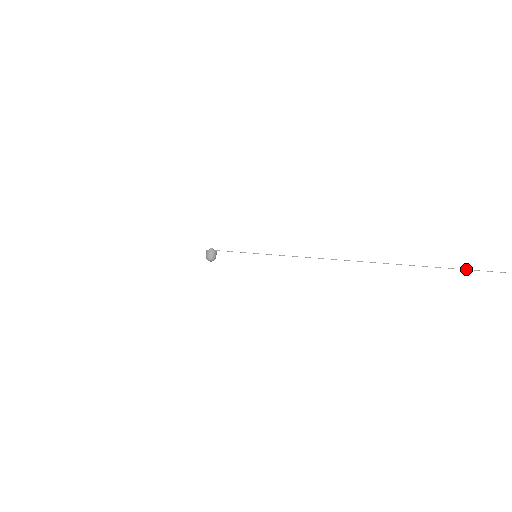
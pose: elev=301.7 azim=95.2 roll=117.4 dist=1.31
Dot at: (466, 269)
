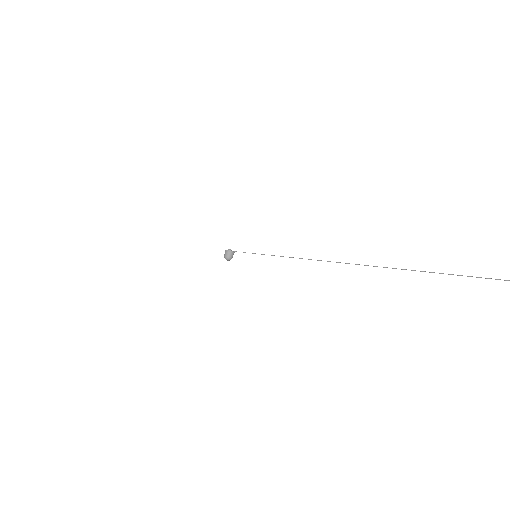
Dot at: (443, 273)
